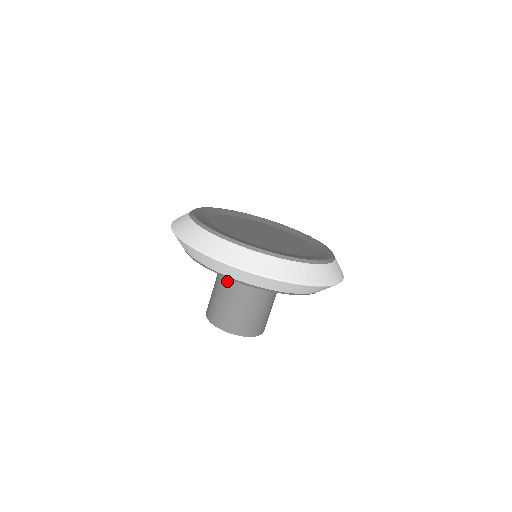
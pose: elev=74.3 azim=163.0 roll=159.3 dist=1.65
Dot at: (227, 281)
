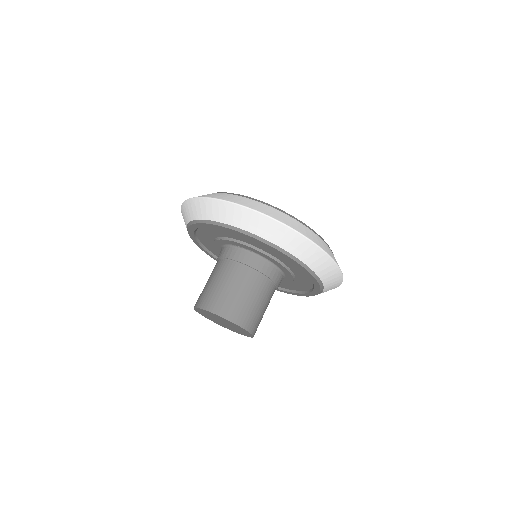
Dot at: (218, 262)
